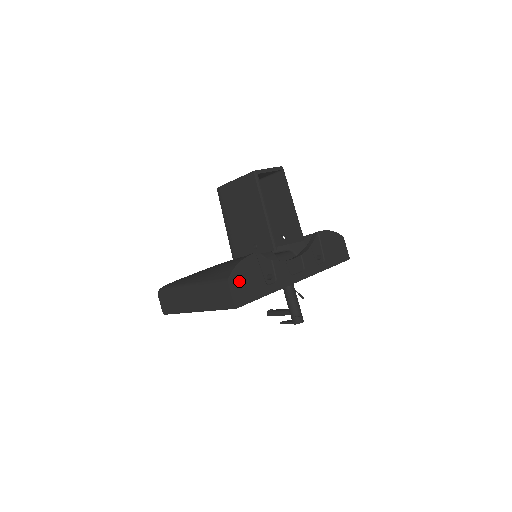
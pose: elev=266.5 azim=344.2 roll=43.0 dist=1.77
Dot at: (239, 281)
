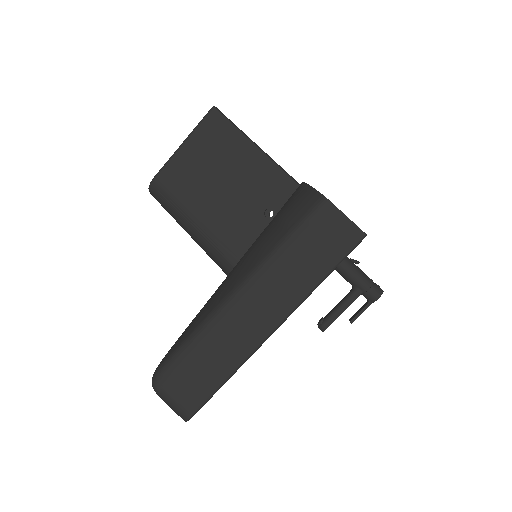
Dot at: occluded
